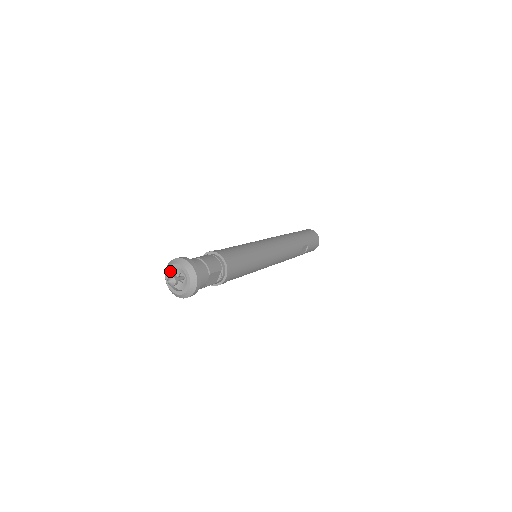
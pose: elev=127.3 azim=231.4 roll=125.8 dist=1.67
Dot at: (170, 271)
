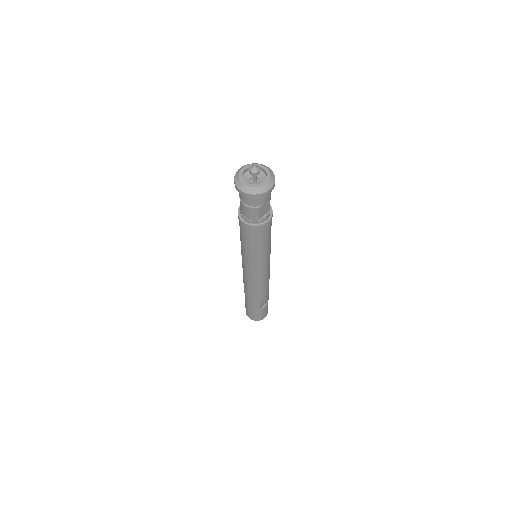
Dot at: (247, 169)
